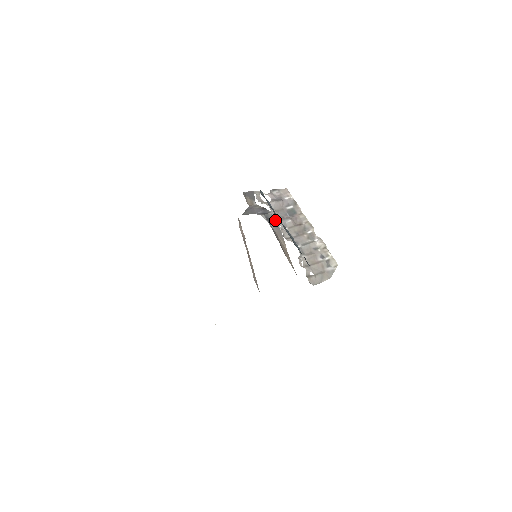
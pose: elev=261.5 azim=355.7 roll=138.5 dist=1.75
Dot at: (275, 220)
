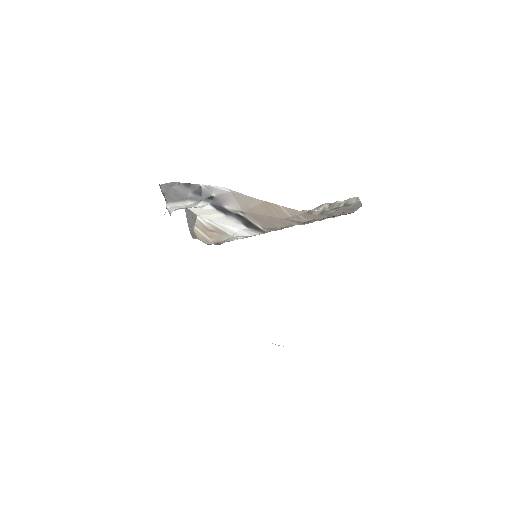
Dot at: (215, 188)
